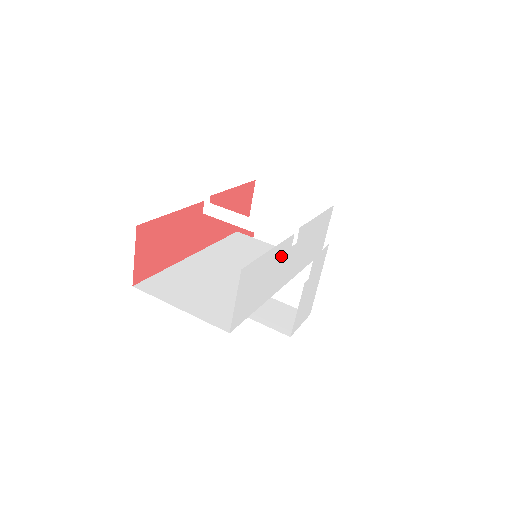
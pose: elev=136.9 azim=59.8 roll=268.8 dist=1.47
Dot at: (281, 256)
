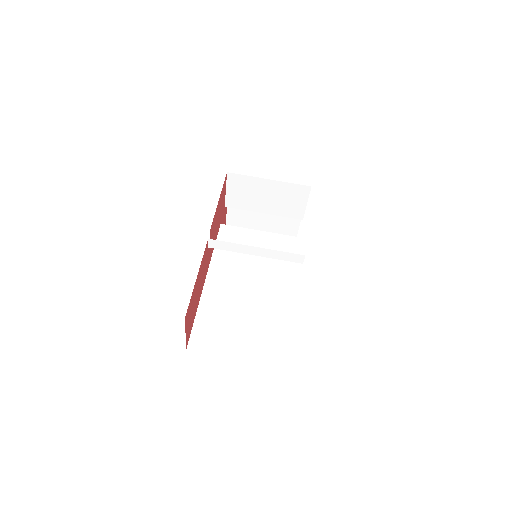
Dot at: occluded
